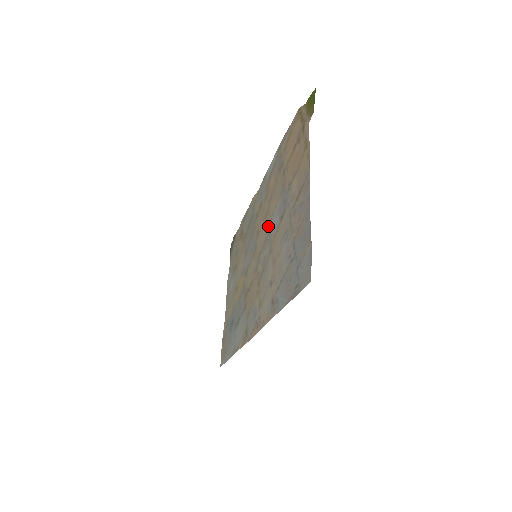
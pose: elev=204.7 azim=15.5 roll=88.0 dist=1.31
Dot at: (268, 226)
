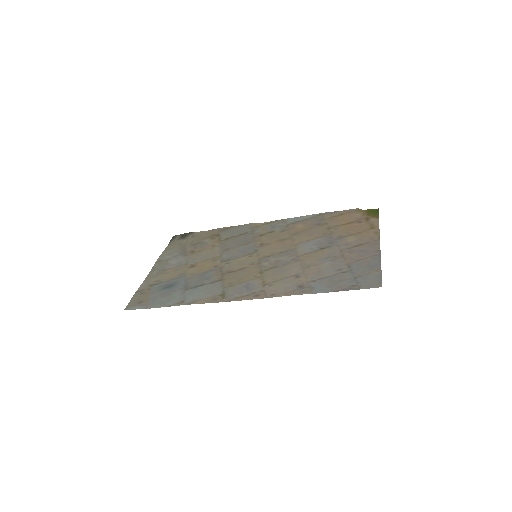
Dot at: (290, 246)
